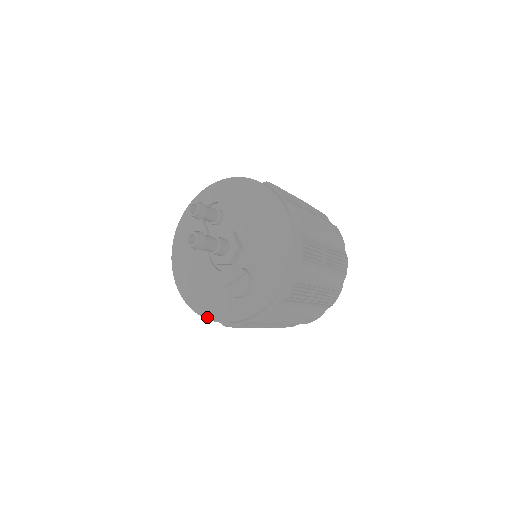
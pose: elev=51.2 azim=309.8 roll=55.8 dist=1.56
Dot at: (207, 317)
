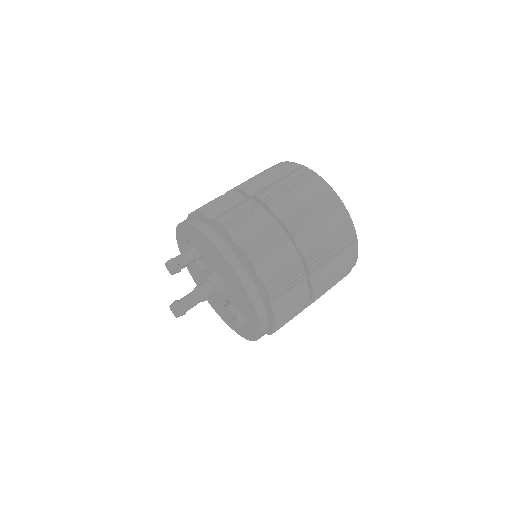
Dot at: (233, 329)
